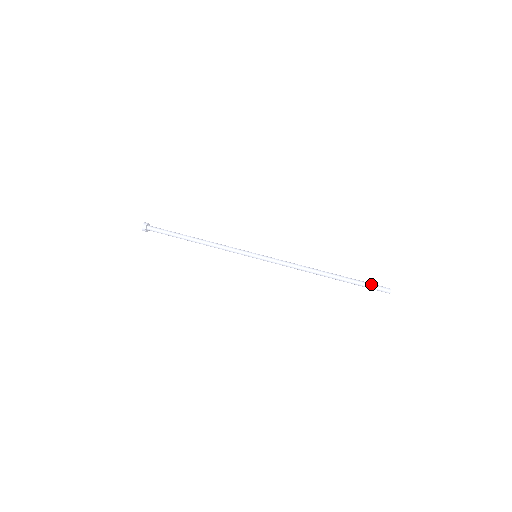
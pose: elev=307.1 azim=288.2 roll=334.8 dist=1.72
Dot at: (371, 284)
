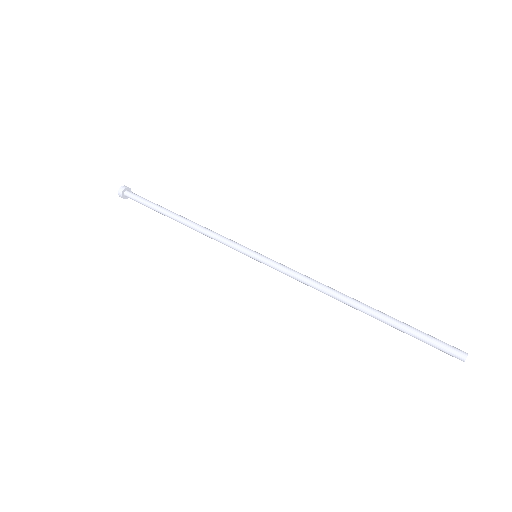
Dot at: (432, 336)
